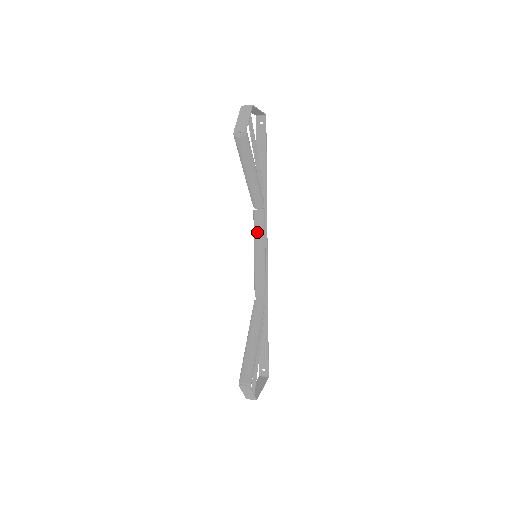
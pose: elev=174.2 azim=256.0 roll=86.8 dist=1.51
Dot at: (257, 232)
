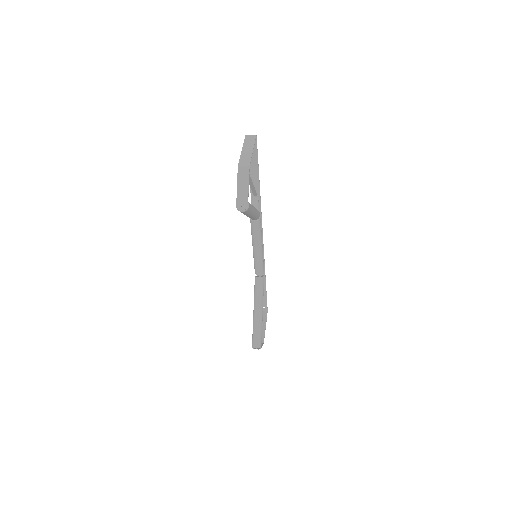
Dot at: (255, 235)
